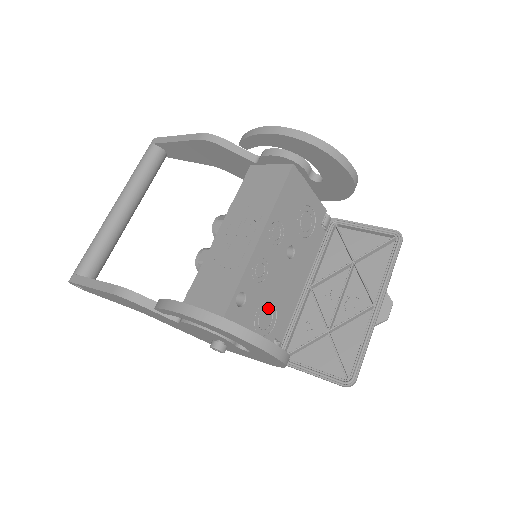
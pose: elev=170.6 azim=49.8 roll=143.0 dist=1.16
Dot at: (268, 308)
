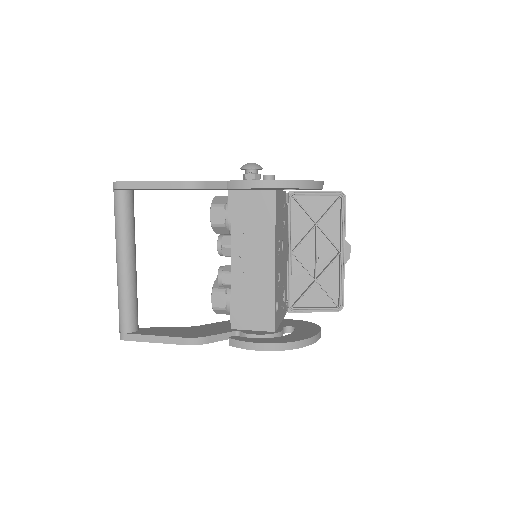
Dot at: (282, 292)
